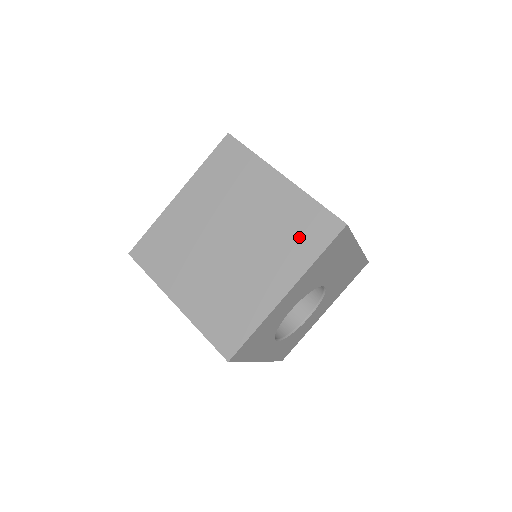
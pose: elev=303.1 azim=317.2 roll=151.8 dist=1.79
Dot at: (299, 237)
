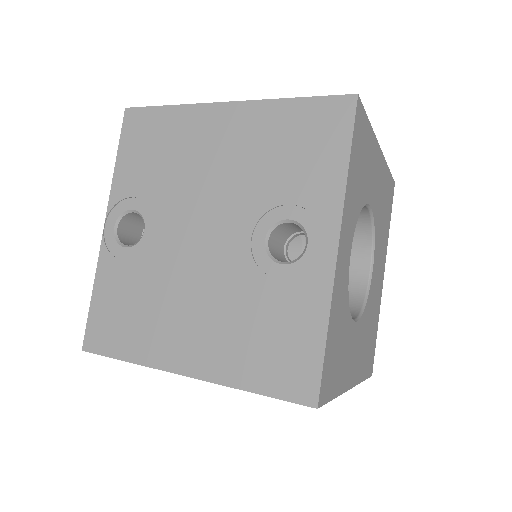
Dot at: occluded
